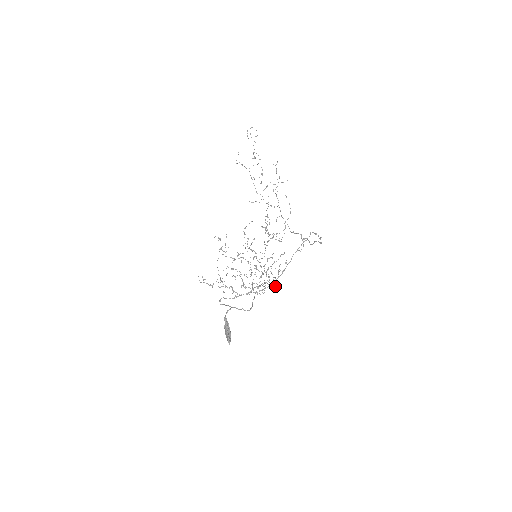
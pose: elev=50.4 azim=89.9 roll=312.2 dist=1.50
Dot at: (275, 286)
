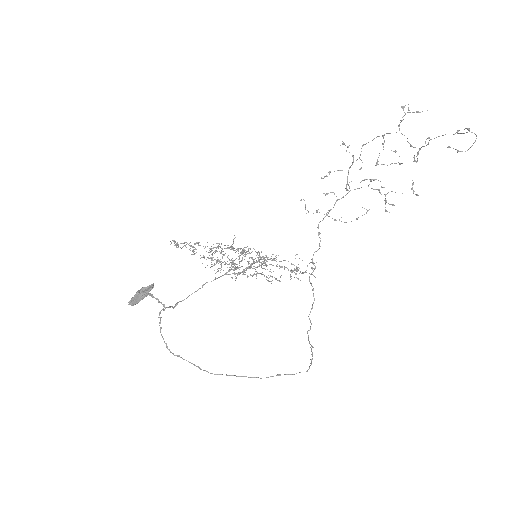
Dot at: occluded
